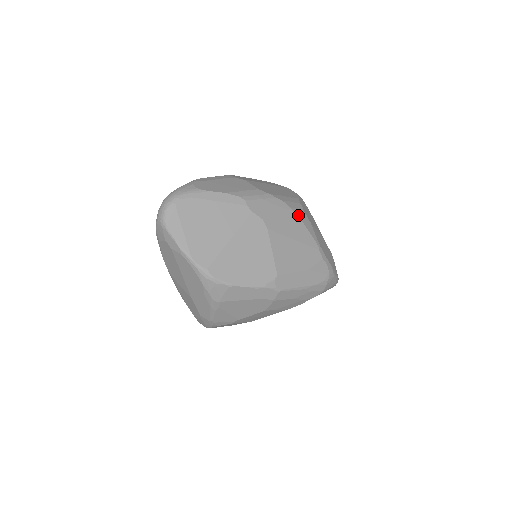
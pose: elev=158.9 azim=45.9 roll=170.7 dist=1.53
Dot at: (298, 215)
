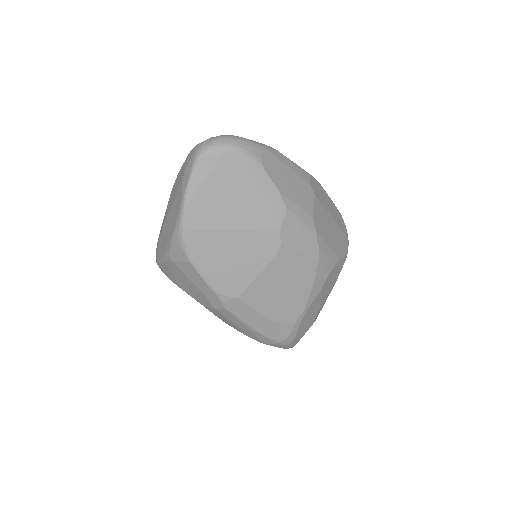
Dot at: (318, 273)
